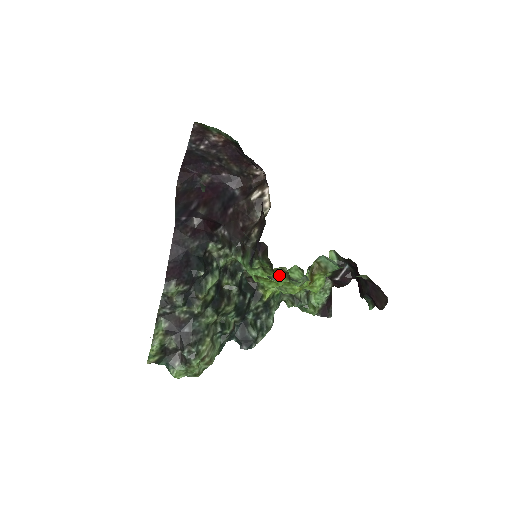
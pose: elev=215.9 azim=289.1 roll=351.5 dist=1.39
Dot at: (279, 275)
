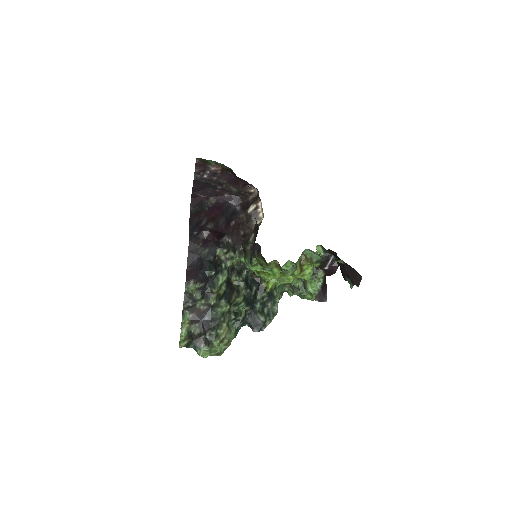
Dot at: (273, 268)
